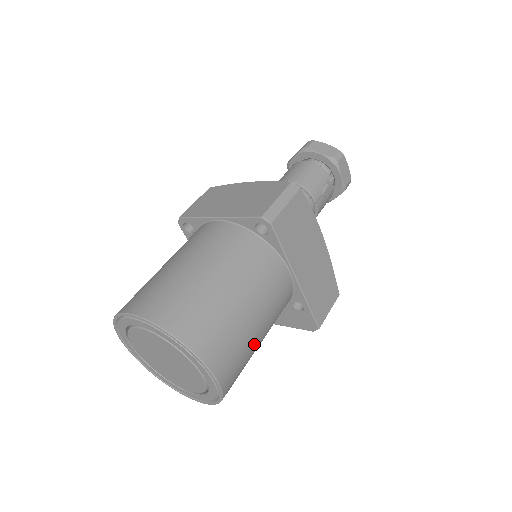
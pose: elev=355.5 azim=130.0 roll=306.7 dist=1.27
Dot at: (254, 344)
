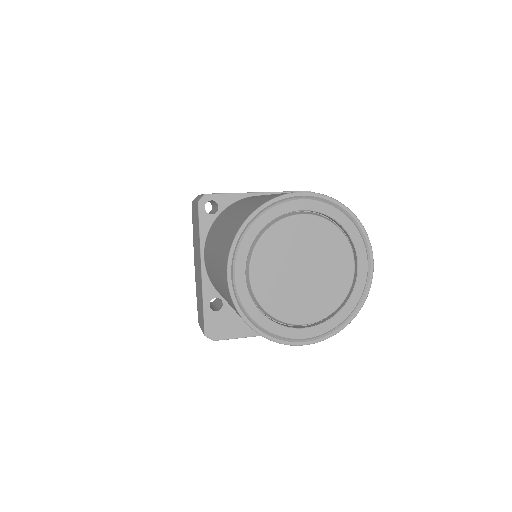
Dot at: occluded
